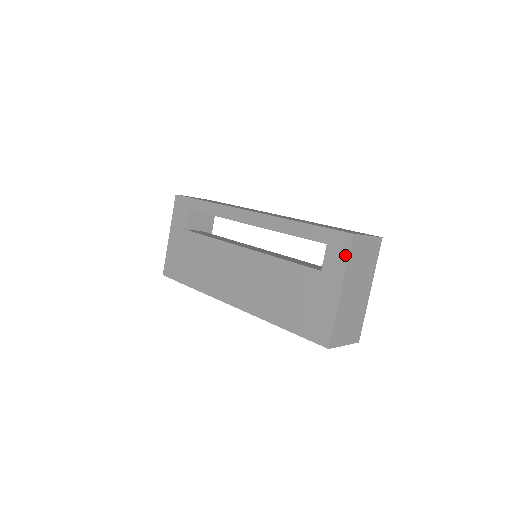
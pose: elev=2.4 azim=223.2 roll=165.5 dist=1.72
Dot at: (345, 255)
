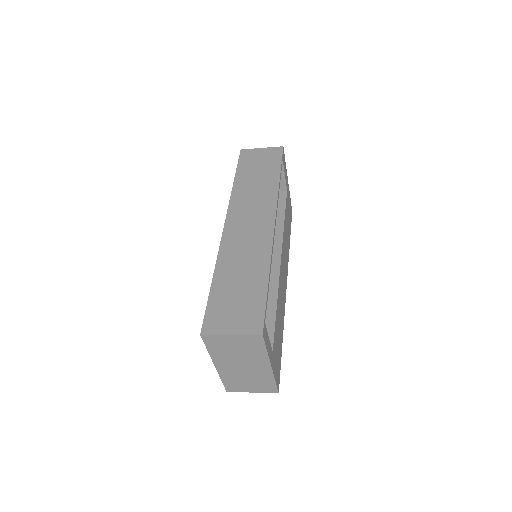
Dot at: occluded
